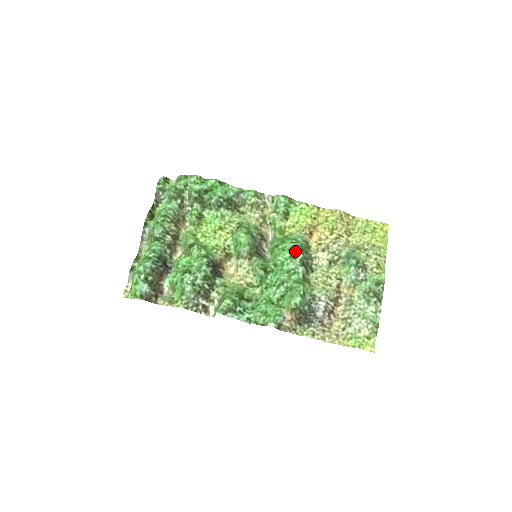
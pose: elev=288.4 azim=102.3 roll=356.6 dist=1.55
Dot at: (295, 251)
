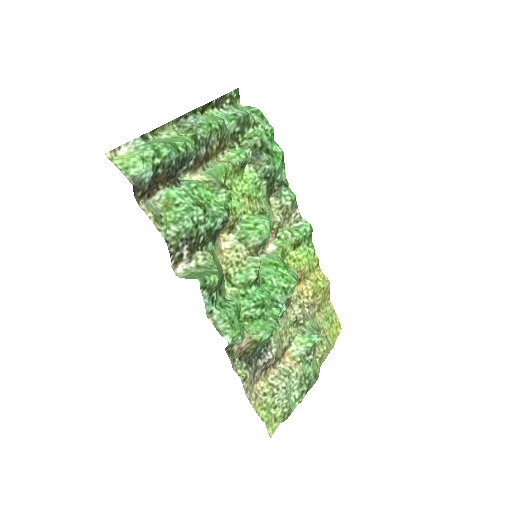
Dot at: (291, 287)
